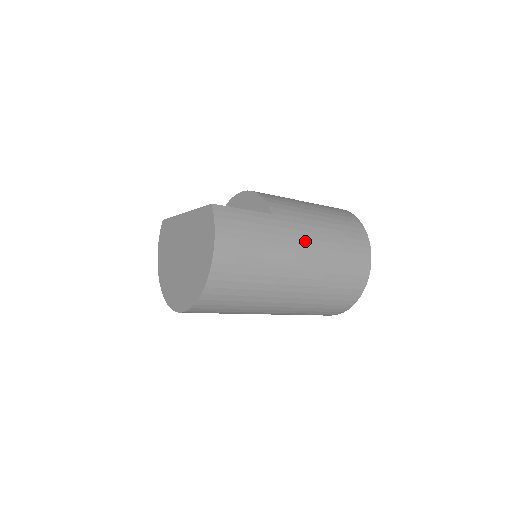
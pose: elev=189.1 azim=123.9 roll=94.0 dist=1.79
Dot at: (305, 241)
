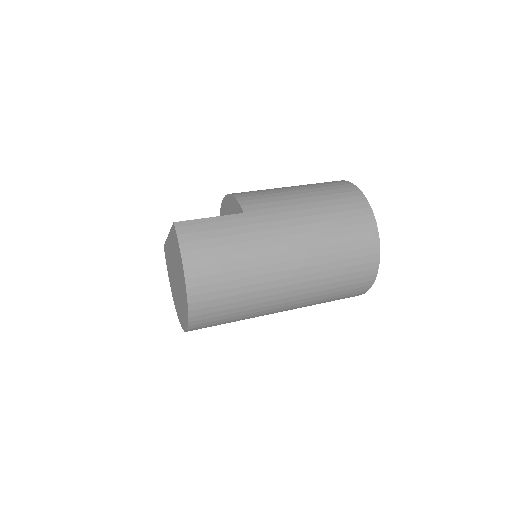
Dot at: (287, 230)
